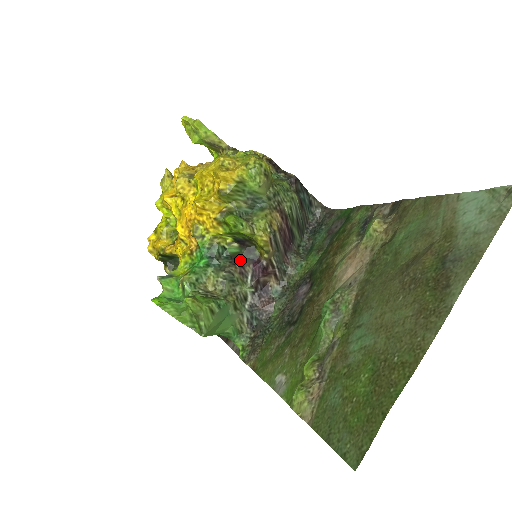
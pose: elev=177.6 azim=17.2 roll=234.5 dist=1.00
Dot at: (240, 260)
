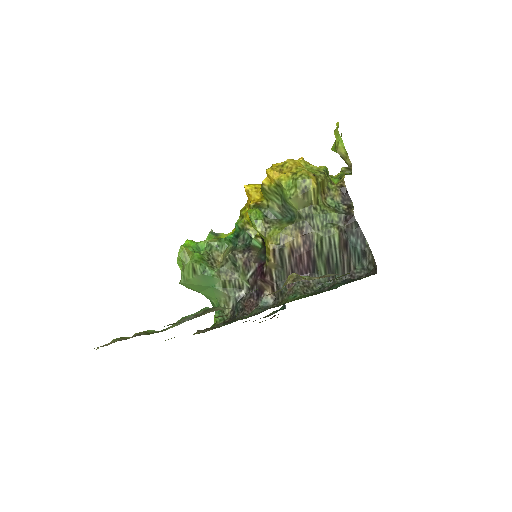
Dot at: (253, 254)
